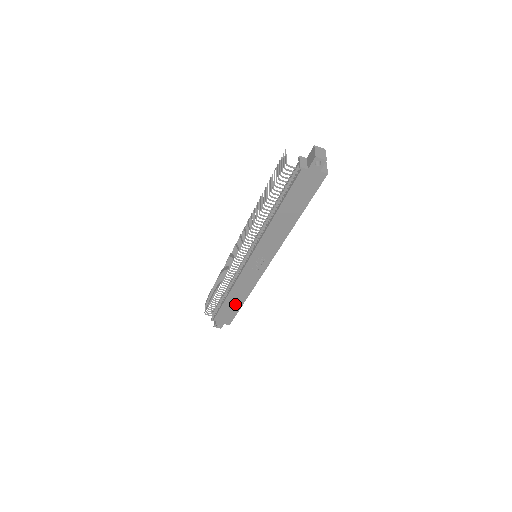
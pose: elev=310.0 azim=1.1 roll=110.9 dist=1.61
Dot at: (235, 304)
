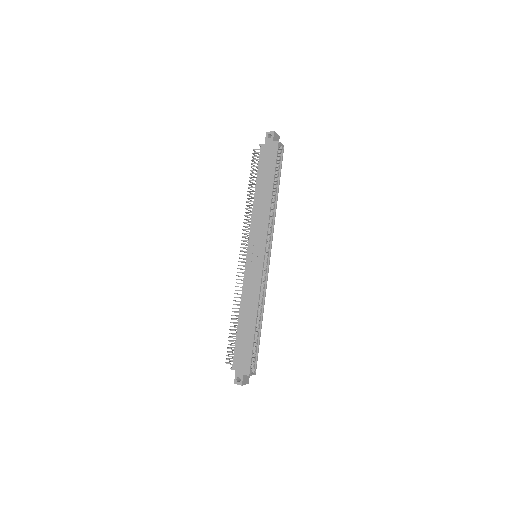
Dot at: (248, 331)
